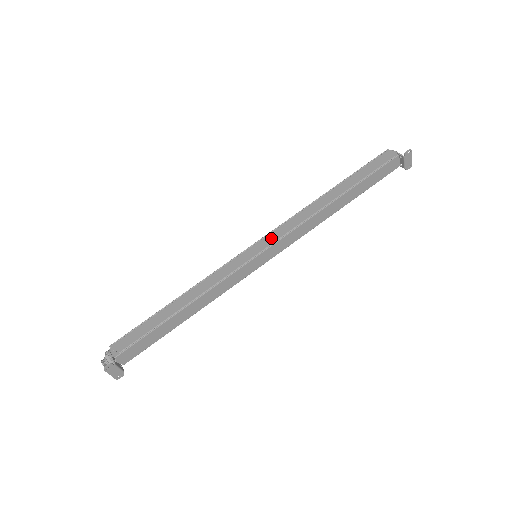
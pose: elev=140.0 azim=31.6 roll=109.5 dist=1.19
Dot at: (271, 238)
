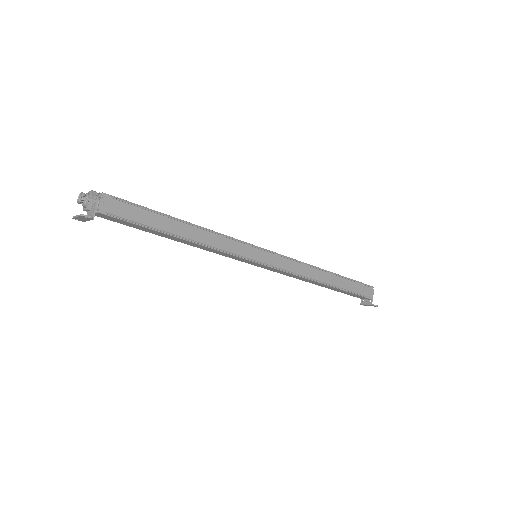
Dot at: (278, 261)
